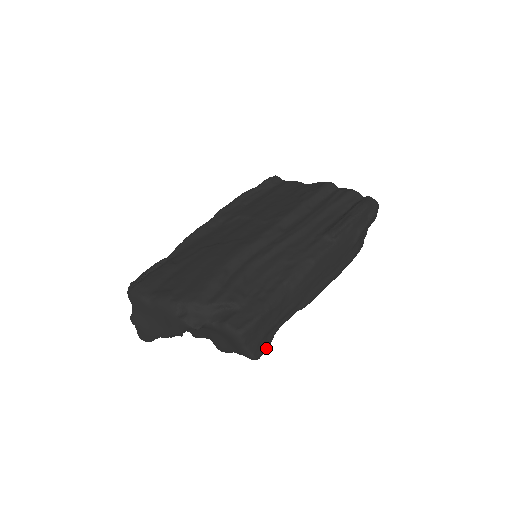
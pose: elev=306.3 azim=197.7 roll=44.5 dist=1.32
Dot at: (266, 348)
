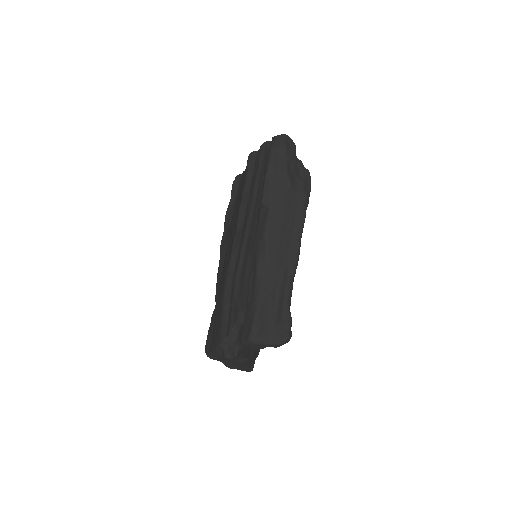
Dot at: (289, 327)
